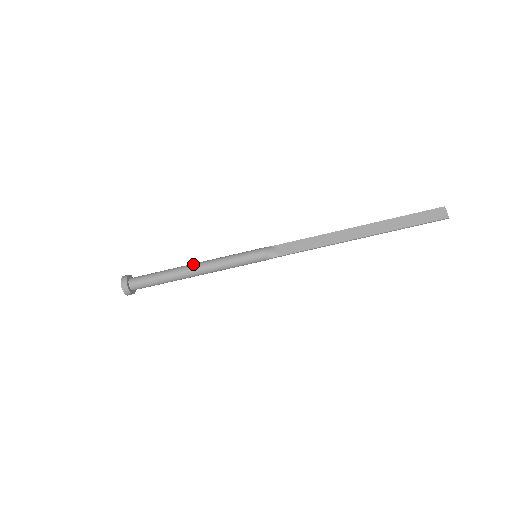
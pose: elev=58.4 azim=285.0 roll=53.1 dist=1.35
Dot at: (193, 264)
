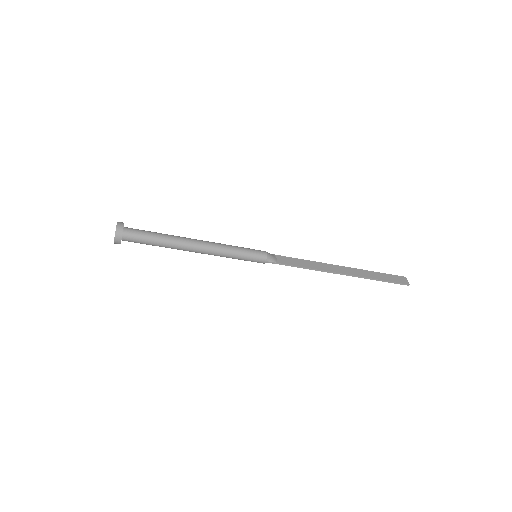
Dot at: (196, 239)
